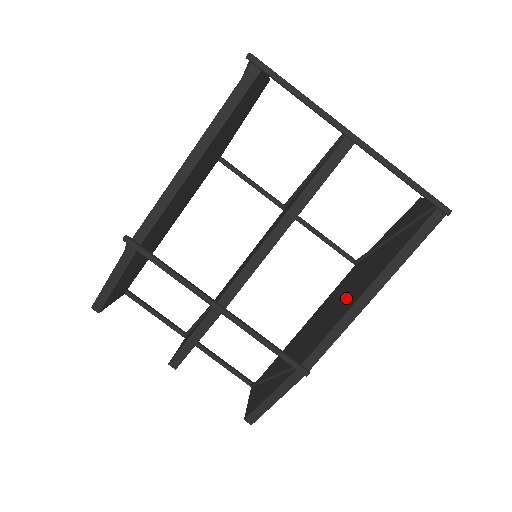
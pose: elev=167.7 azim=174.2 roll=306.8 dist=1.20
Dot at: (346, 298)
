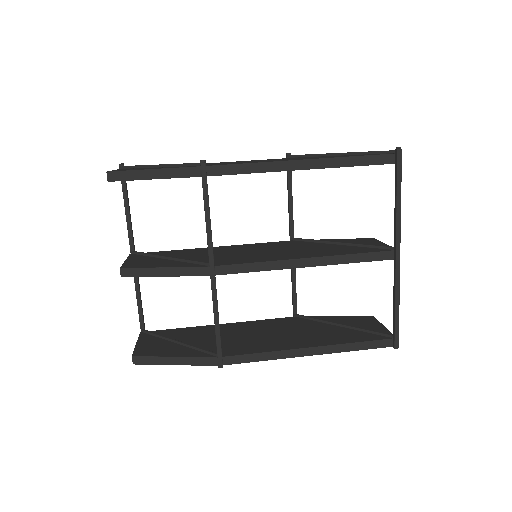
Dot at: (284, 337)
